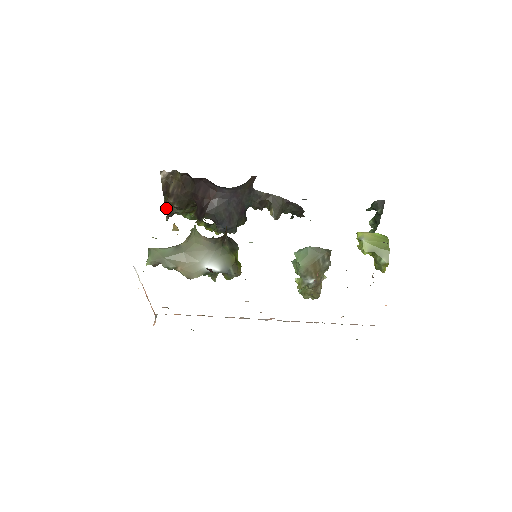
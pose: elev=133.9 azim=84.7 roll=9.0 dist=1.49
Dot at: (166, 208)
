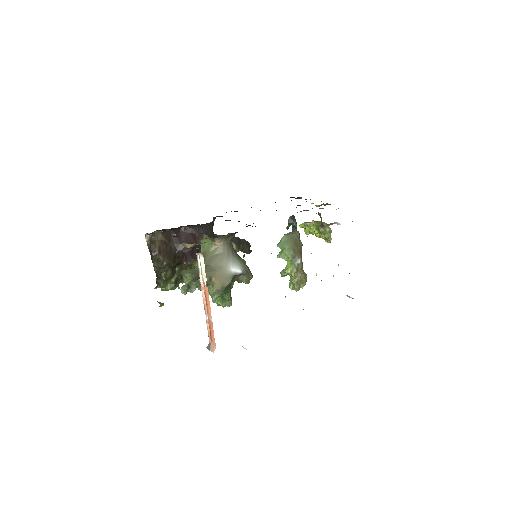
Dot at: (156, 272)
